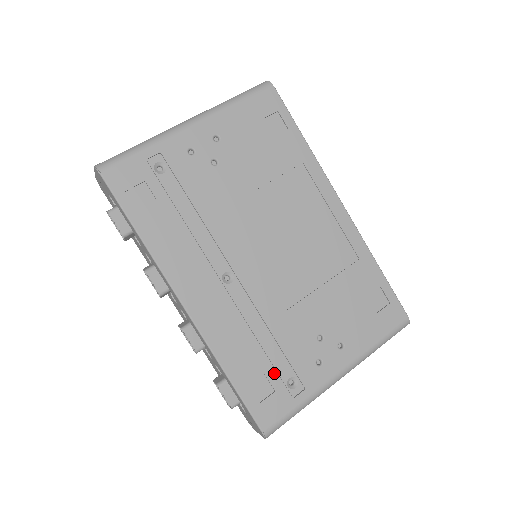
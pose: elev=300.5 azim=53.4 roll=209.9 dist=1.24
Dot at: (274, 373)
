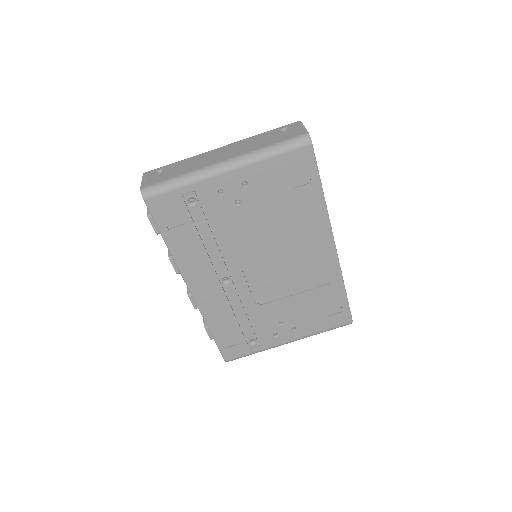
Dot at: (242, 335)
